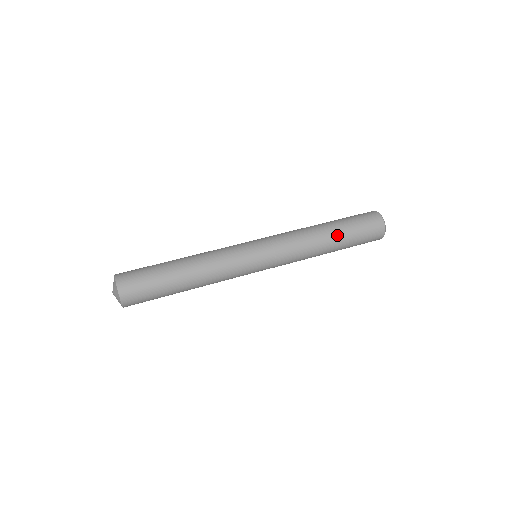
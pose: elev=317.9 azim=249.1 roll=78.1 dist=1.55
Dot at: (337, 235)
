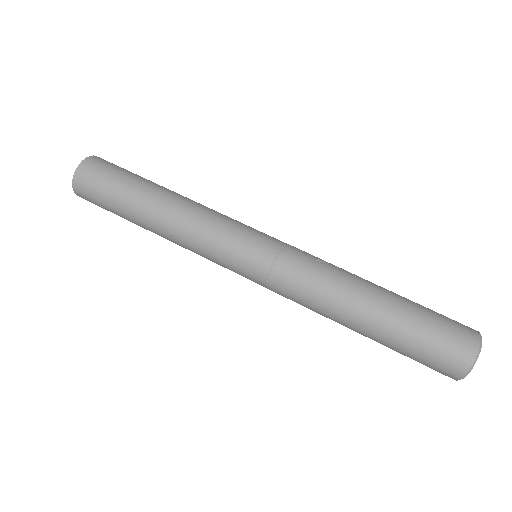
Dot at: (367, 336)
